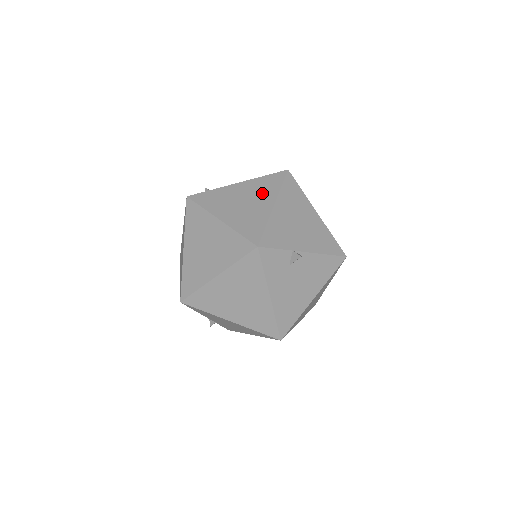
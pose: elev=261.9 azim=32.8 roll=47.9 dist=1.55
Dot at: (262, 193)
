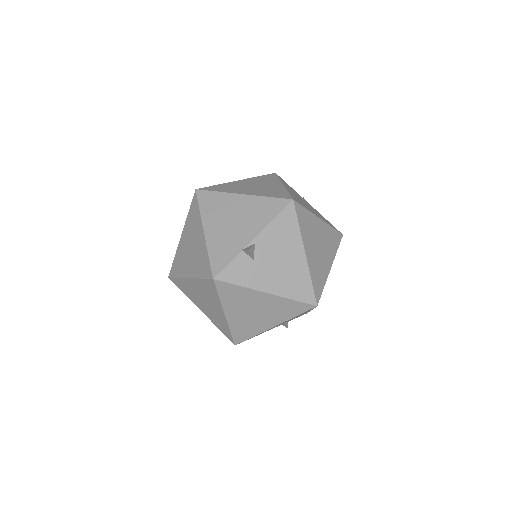
Dot at: (194, 229)
